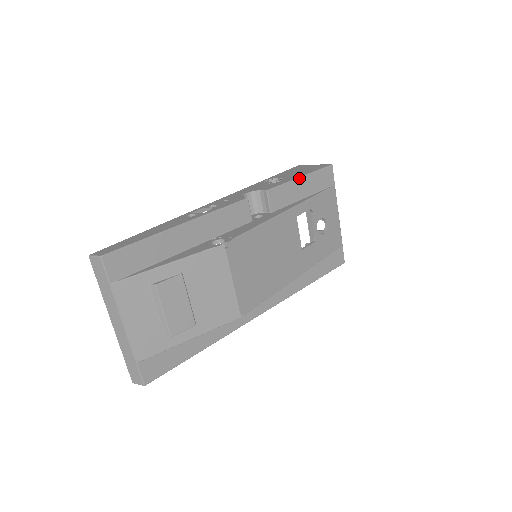
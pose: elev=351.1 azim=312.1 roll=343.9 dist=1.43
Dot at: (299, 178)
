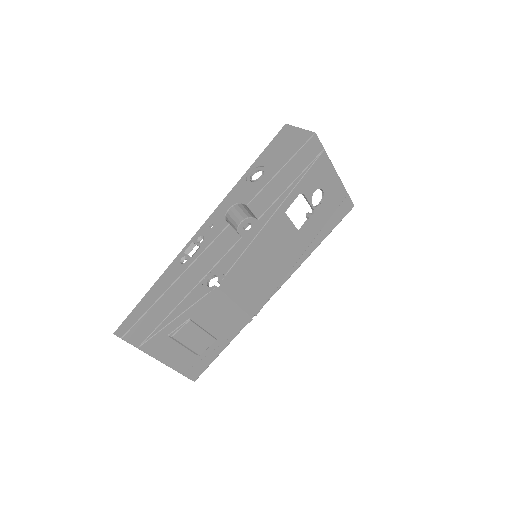
Dot at: (279, 172)
